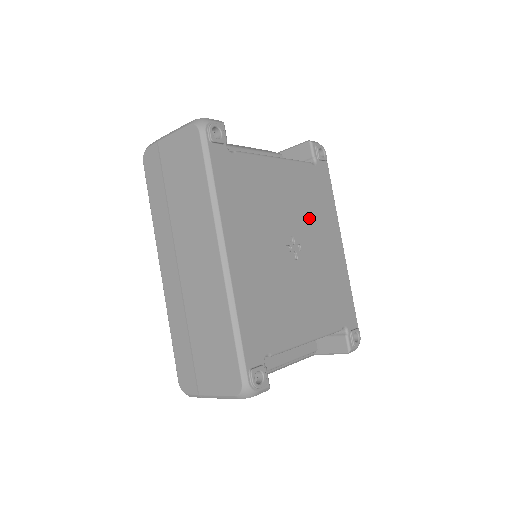
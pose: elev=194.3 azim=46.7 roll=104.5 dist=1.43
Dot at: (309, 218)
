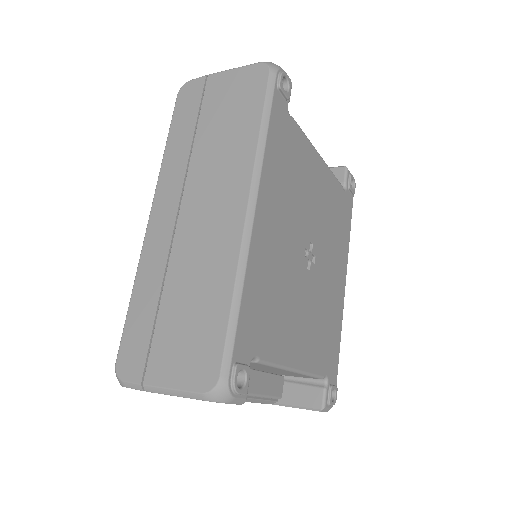
Dot at: (328, 237)
